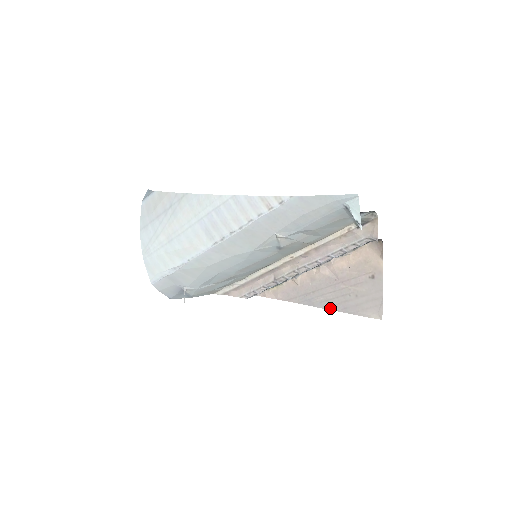
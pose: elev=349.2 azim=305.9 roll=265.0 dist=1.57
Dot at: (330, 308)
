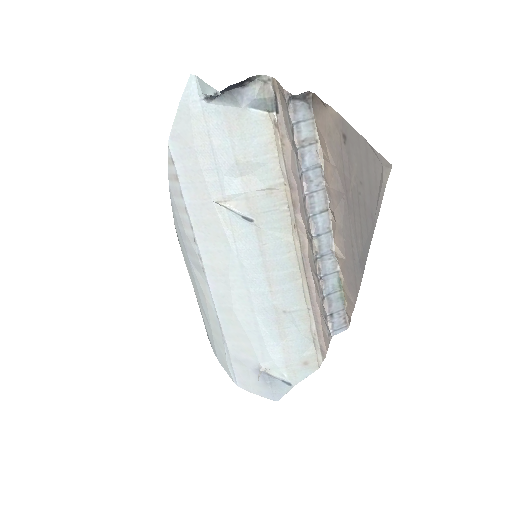
Dot at: (369, 240)
